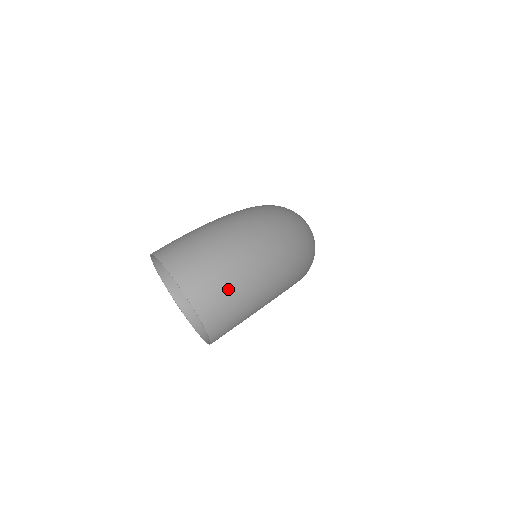
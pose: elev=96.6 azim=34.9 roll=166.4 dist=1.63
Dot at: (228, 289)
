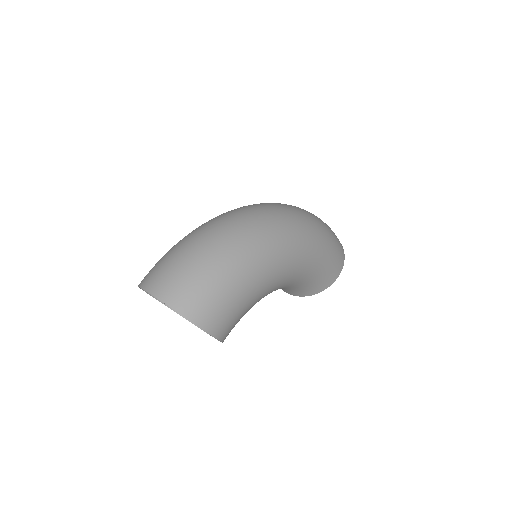
Dot at: (190, 274)
